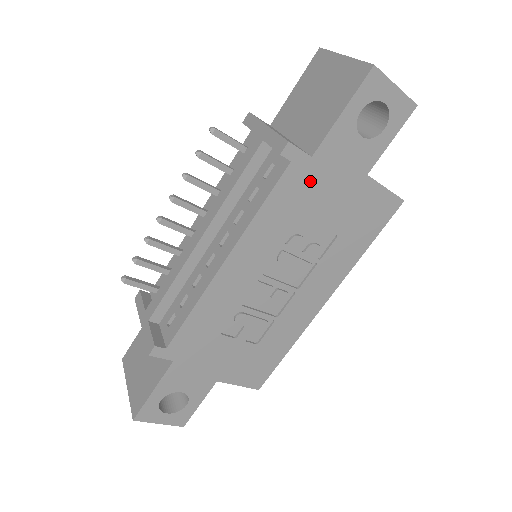
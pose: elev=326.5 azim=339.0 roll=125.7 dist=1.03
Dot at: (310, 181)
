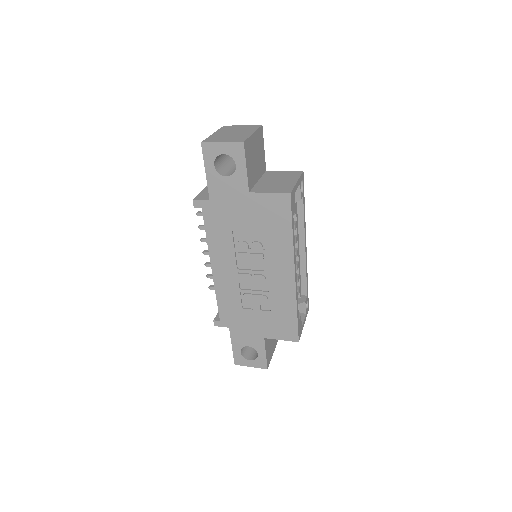
Dot at: (220, 212)
